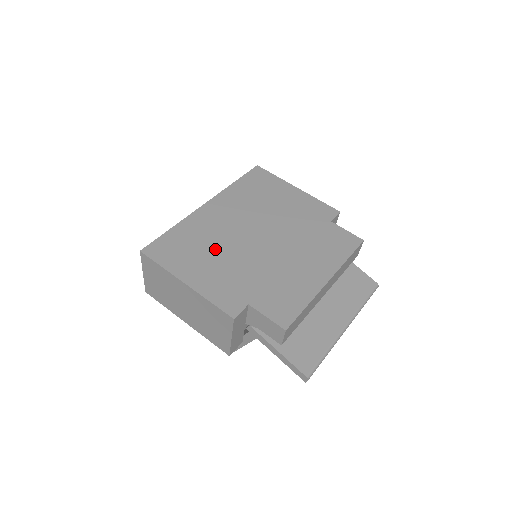
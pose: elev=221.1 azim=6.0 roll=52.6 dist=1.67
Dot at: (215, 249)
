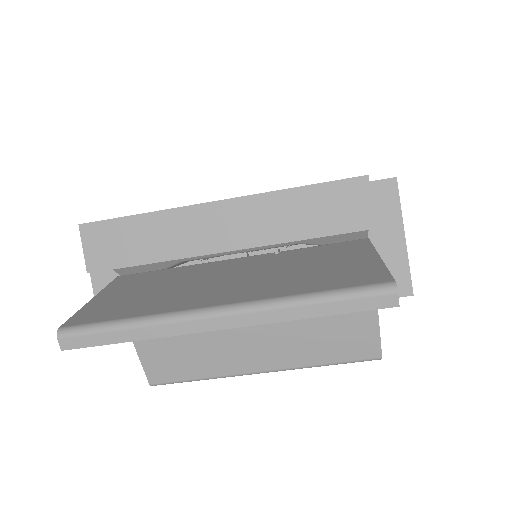
Dot at: occluded
